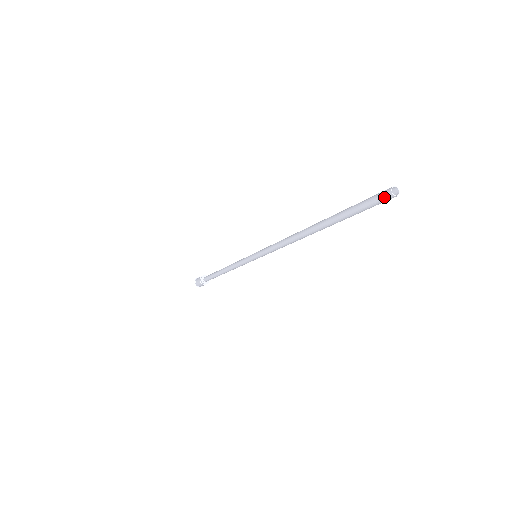
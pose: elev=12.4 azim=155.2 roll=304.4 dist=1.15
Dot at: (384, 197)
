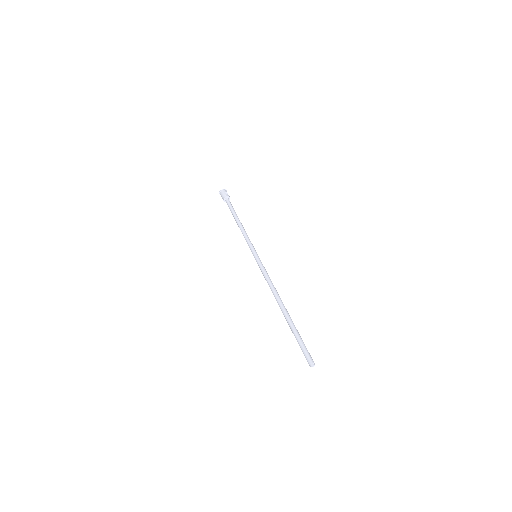
Dot at: (307, 361)
